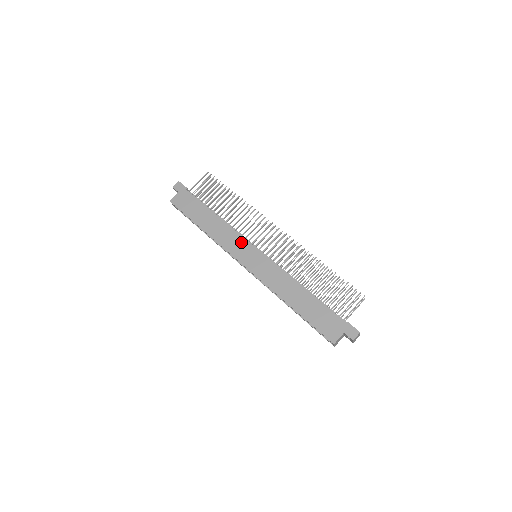
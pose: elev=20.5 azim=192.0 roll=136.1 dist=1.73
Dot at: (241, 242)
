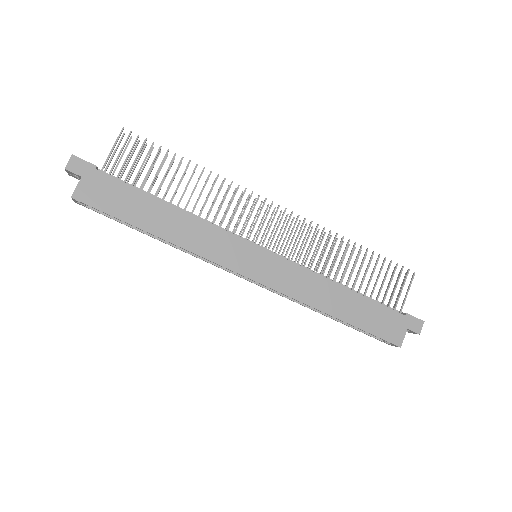
Dot at: (232, 242)
